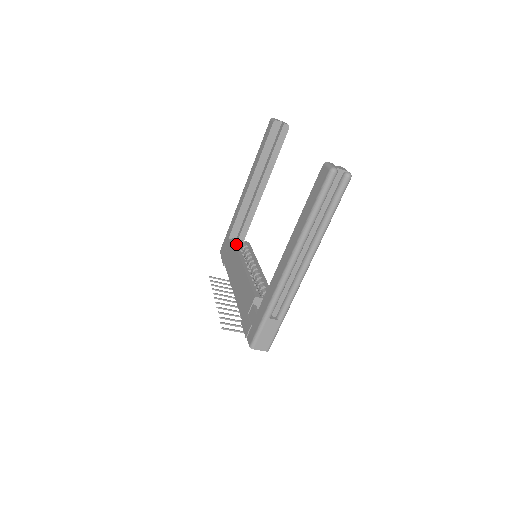
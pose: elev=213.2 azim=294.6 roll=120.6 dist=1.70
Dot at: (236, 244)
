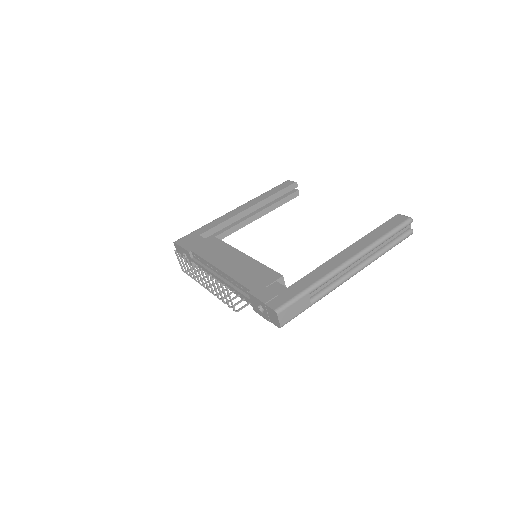
Dot at: (220, 240)
